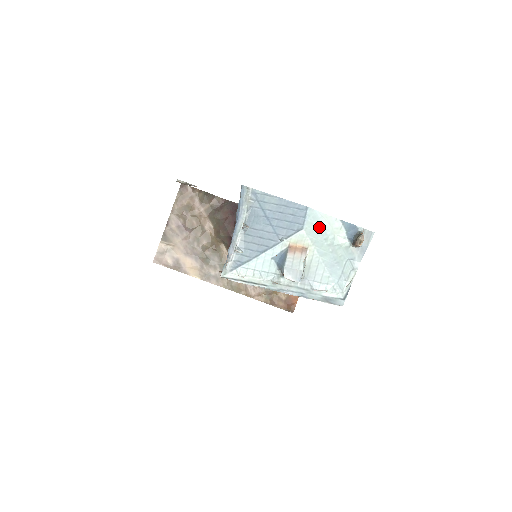
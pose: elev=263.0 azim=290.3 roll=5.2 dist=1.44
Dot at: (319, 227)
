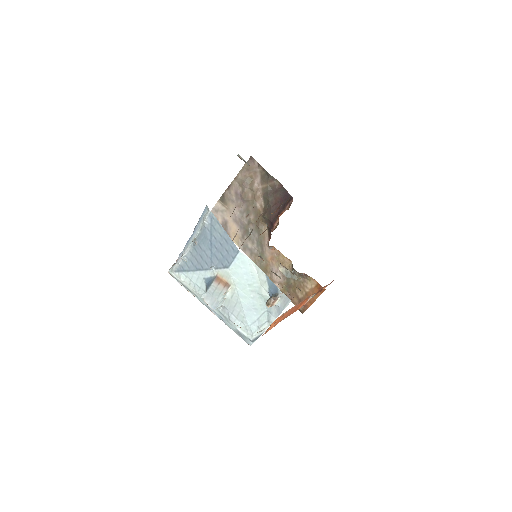
Dot at: (246, 272)
